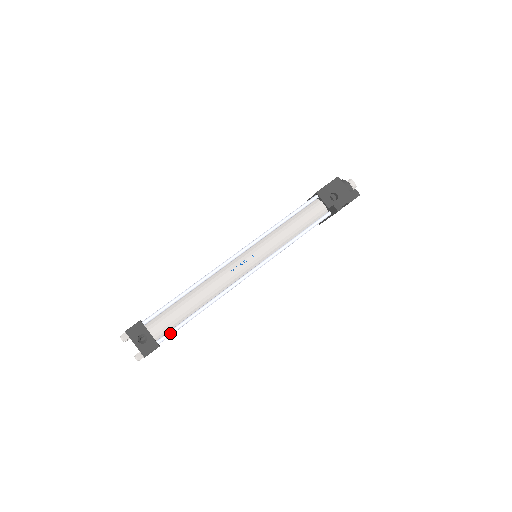
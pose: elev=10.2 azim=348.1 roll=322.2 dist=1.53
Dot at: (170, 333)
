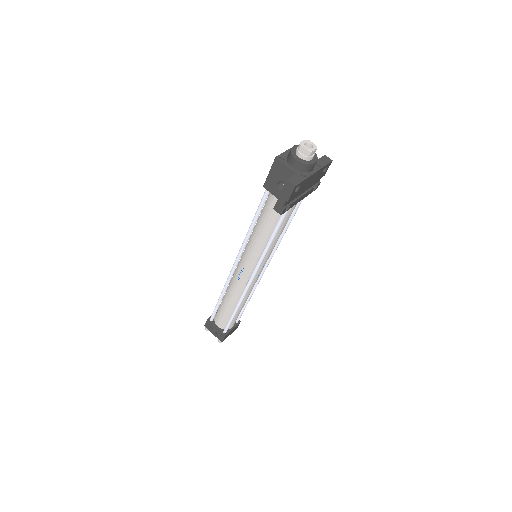
Dot at: (227, 327)
